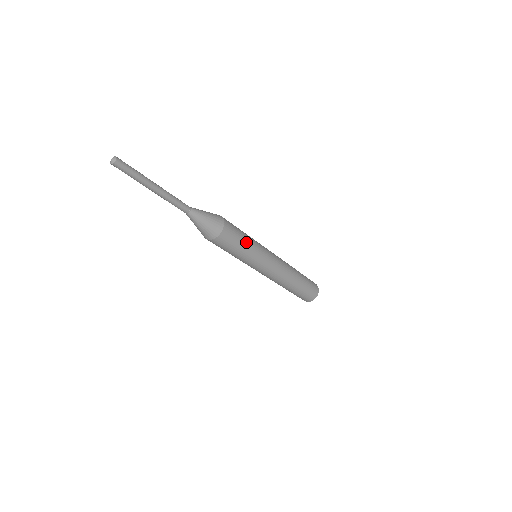
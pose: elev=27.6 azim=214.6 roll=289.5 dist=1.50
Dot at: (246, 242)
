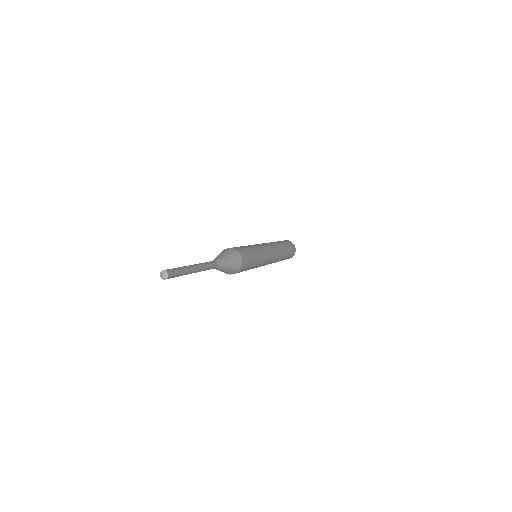
Dot at: (254, 265)
